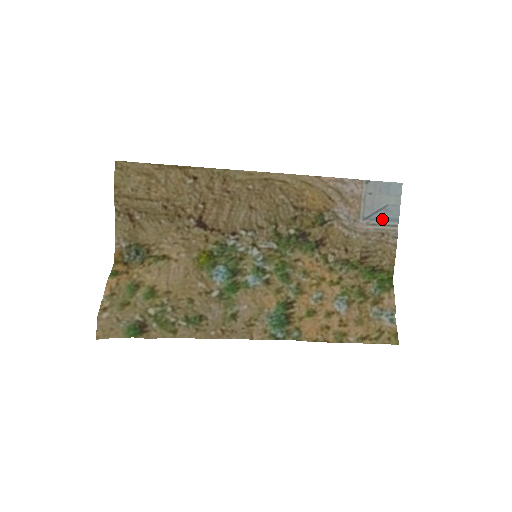
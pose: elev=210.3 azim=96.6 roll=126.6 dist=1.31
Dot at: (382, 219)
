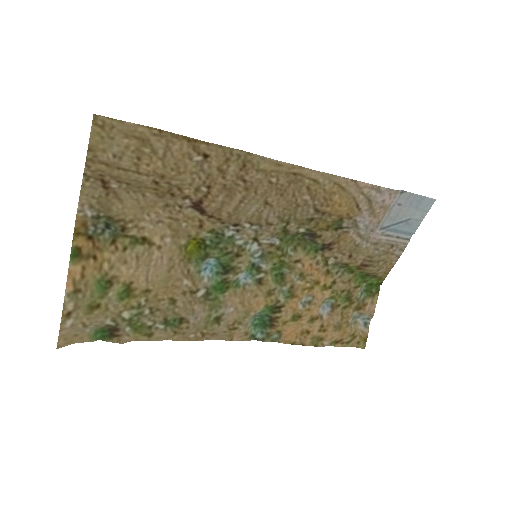
Dot at: (398, 231)
